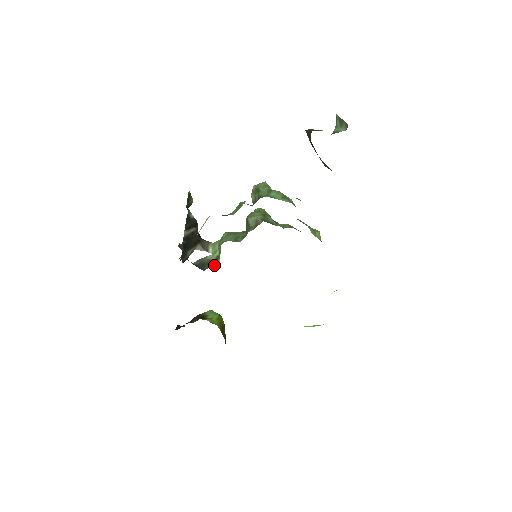
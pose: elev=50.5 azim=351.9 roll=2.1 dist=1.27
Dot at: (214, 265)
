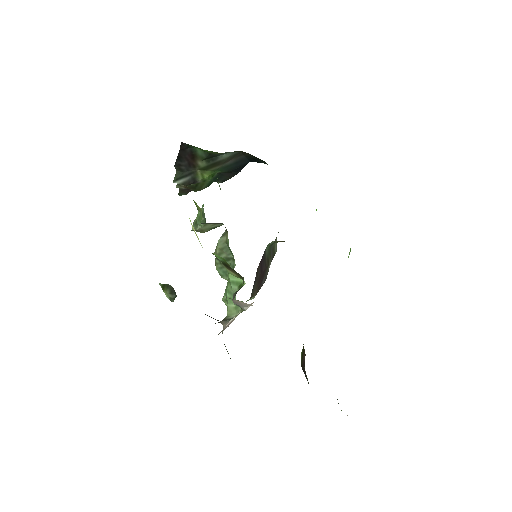
Dot at: occluded
